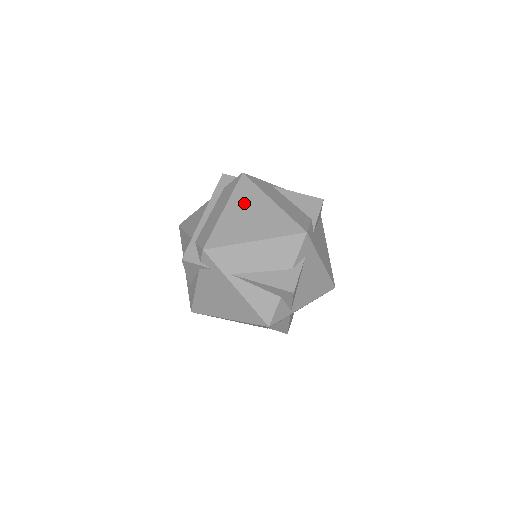
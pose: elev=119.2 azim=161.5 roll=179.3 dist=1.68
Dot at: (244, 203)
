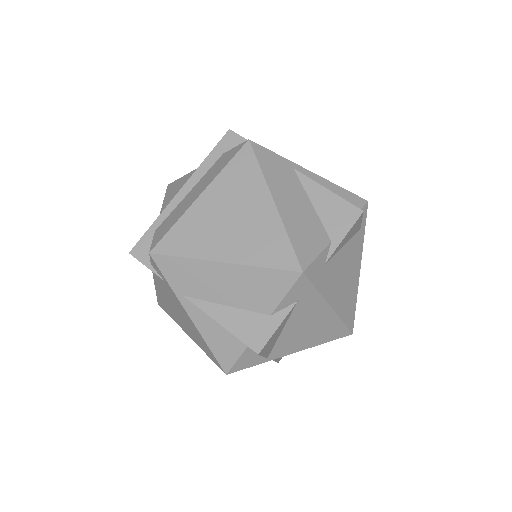
Dot at: (231, 193)
